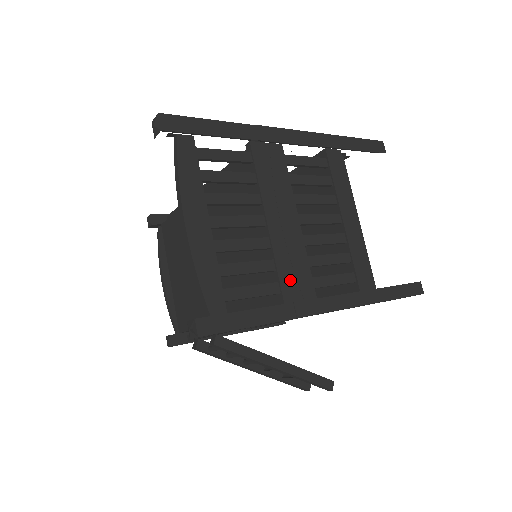
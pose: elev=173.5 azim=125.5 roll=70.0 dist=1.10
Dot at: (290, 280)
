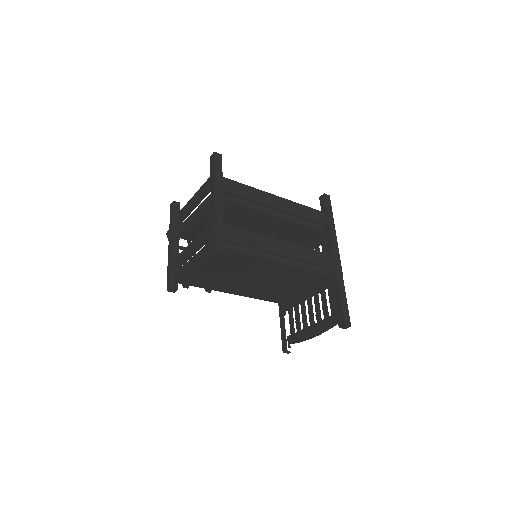
Dot at: occluded
